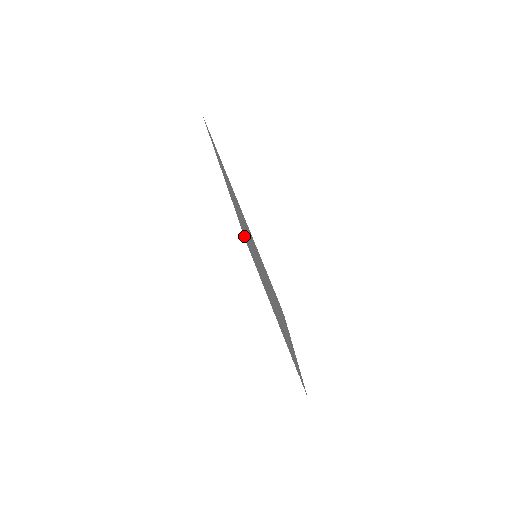
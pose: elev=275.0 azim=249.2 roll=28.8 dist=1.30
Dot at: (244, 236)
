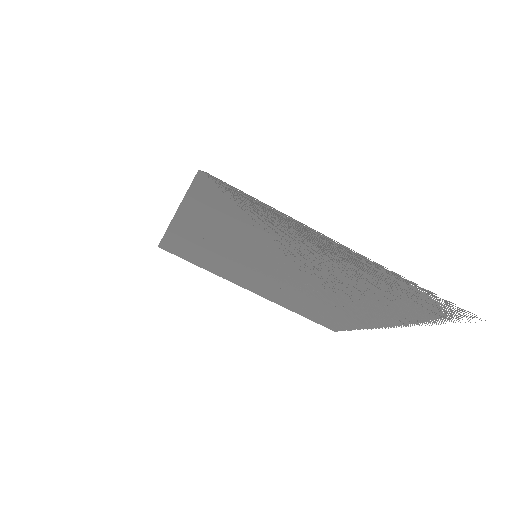
Dot at: (315, 320)
